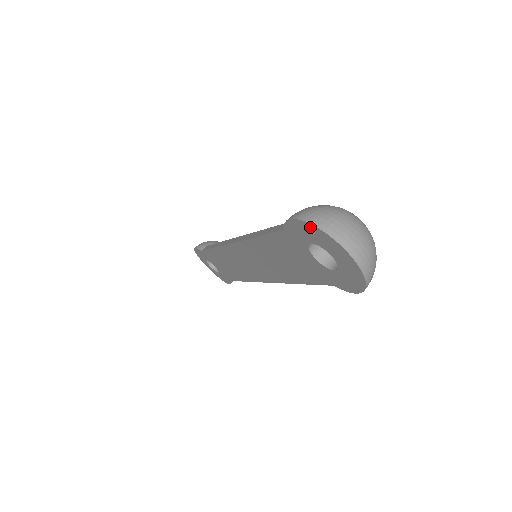
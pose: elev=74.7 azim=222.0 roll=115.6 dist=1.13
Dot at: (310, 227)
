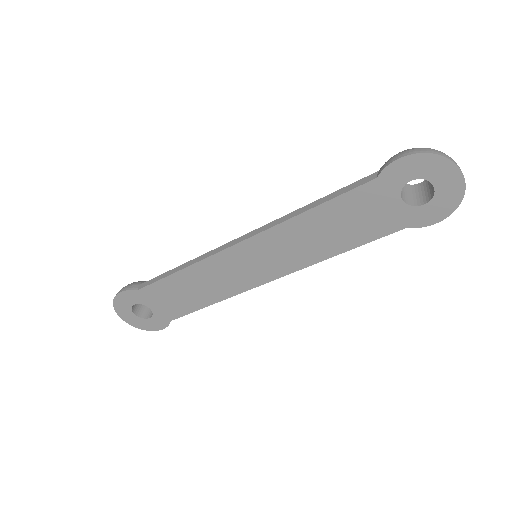
Dot at: (427, 158)
